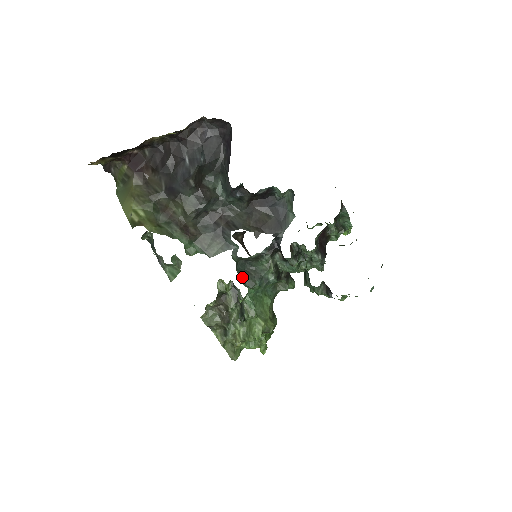
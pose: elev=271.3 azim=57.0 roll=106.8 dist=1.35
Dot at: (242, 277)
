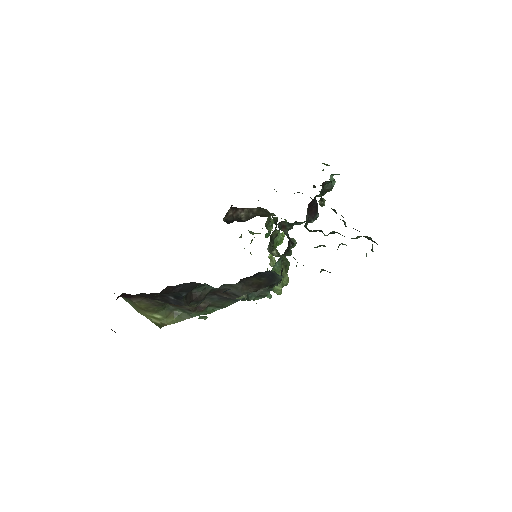
Dot at: (255, 297)
